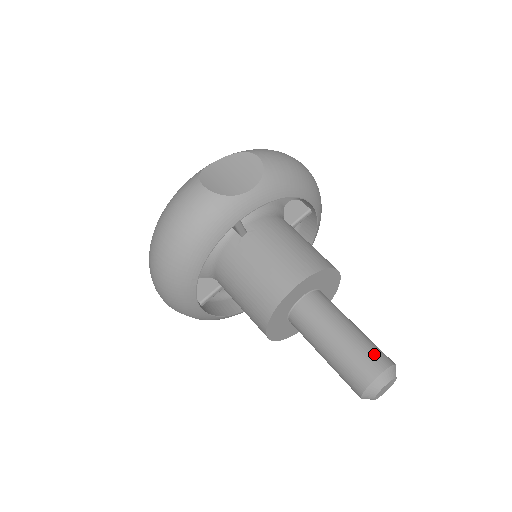
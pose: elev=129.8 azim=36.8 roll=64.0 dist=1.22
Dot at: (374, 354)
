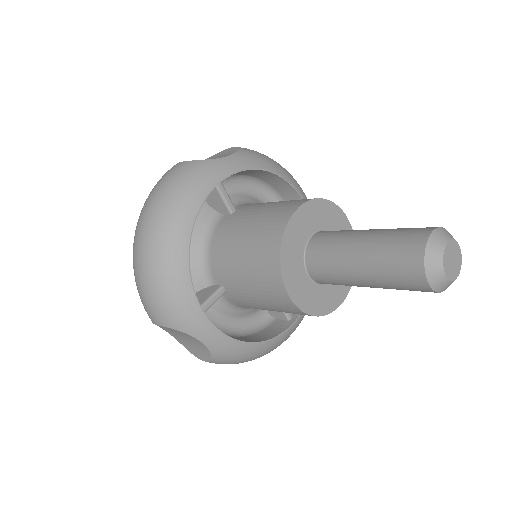
Dot at: occluded
